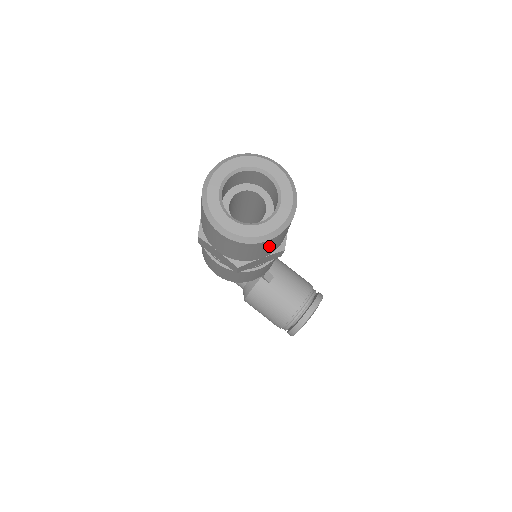
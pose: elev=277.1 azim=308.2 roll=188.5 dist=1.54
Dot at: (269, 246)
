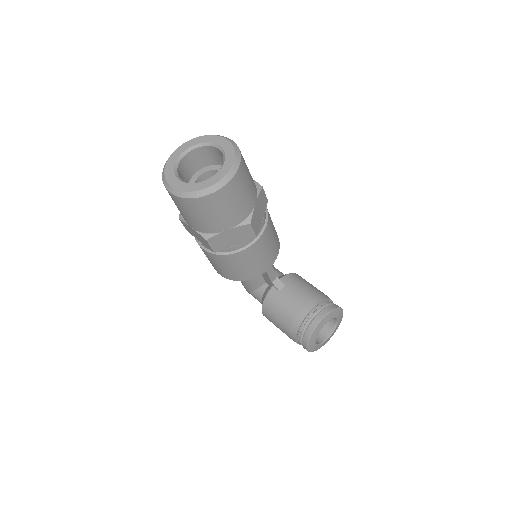
Dot at: (220, 208)
